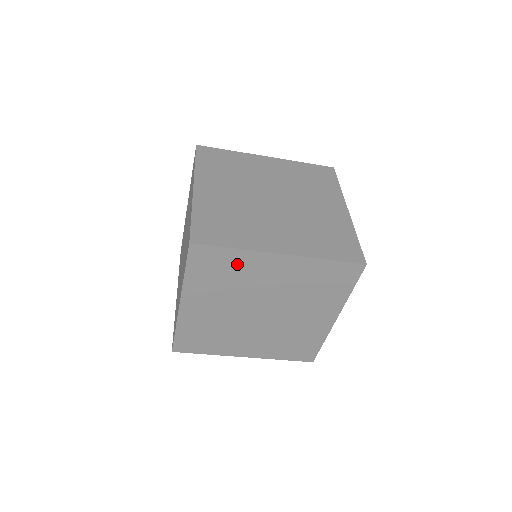
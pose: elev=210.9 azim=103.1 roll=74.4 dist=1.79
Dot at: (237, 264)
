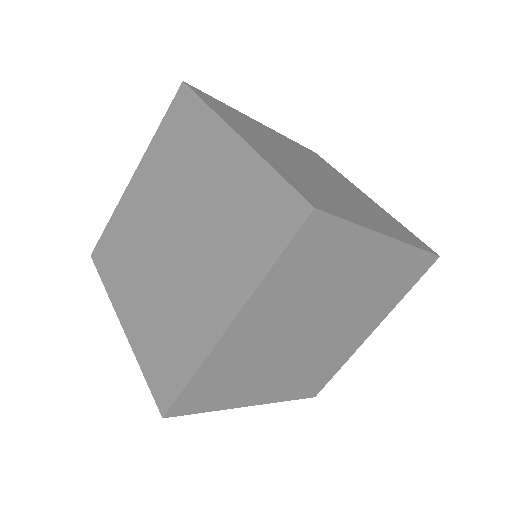
Dot at: (341, 251)
